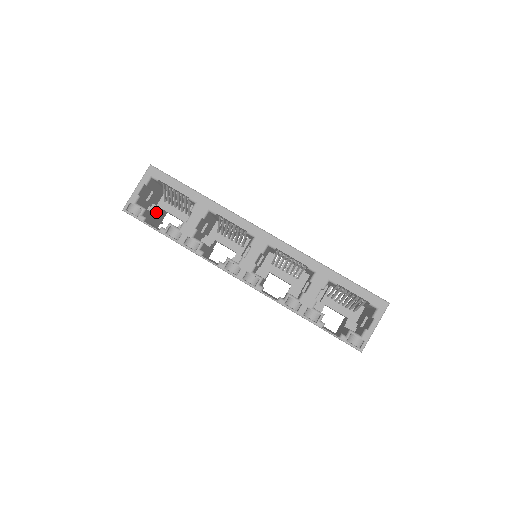
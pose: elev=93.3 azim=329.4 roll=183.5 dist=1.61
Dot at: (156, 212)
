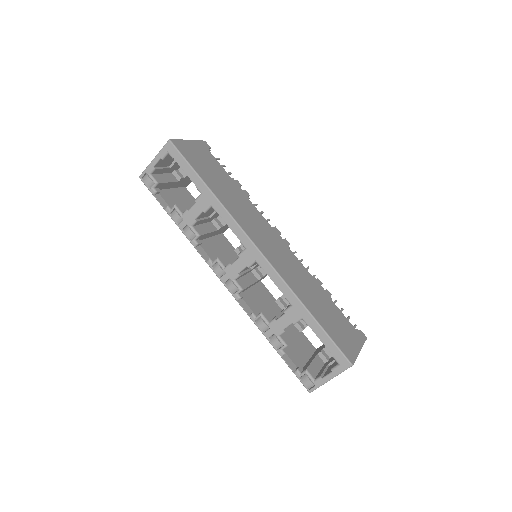
Dot at: (179, 178)
